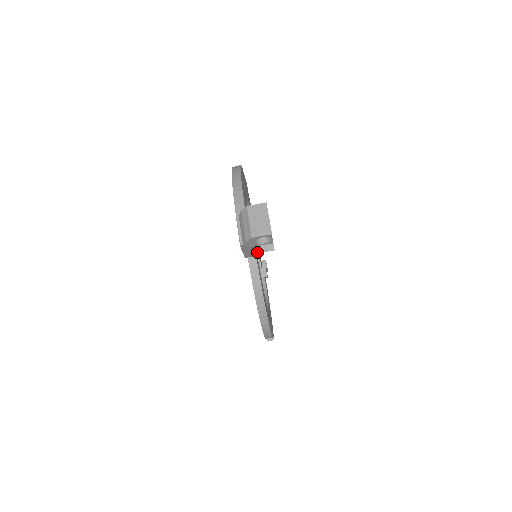
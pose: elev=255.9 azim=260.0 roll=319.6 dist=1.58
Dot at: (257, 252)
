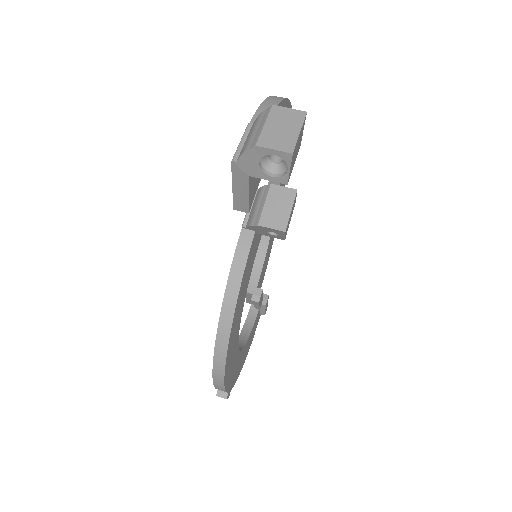
Dot at: (258, 223)
